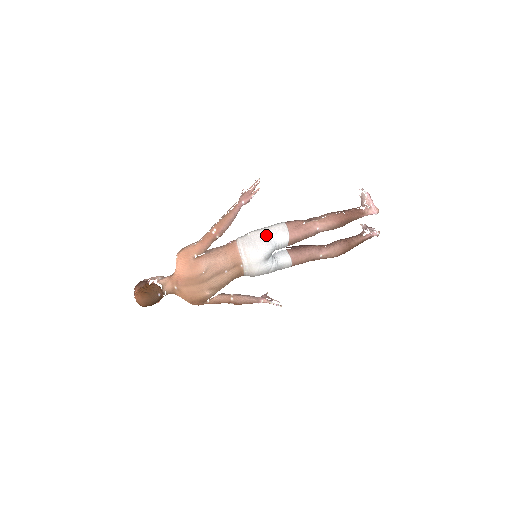
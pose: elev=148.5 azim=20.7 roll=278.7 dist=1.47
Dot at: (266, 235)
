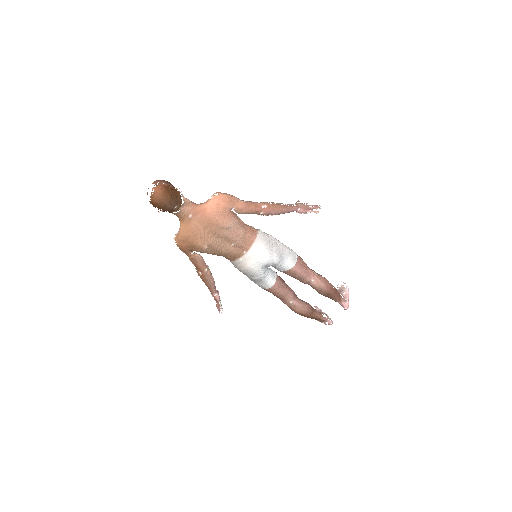
Dot at: (282, 248)
